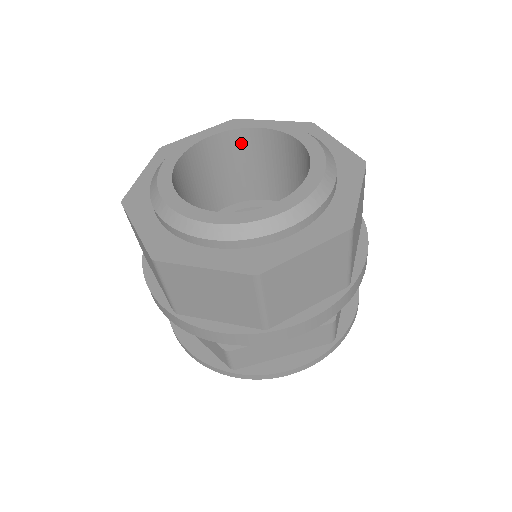
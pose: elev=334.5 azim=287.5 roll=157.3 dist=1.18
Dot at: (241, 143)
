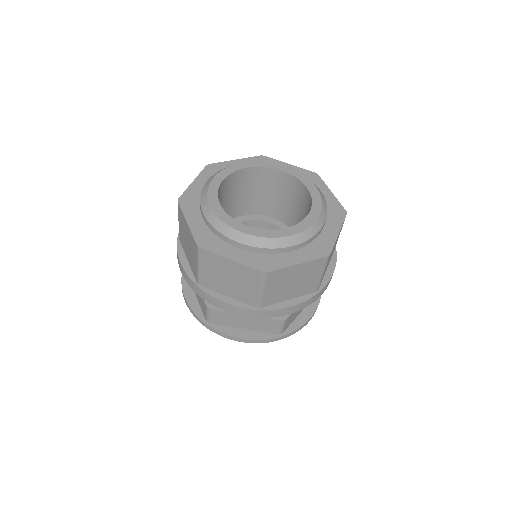
Dot at: (234, 181)
